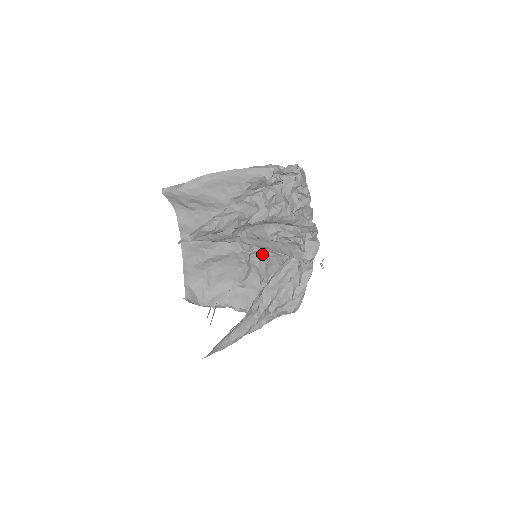
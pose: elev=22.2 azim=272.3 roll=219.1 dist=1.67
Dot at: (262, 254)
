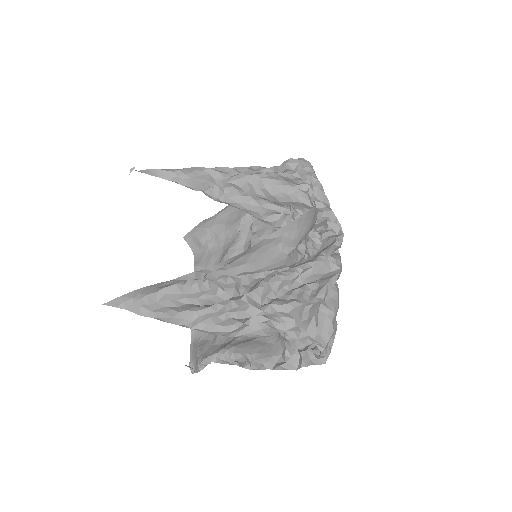
Dot at: occluded
